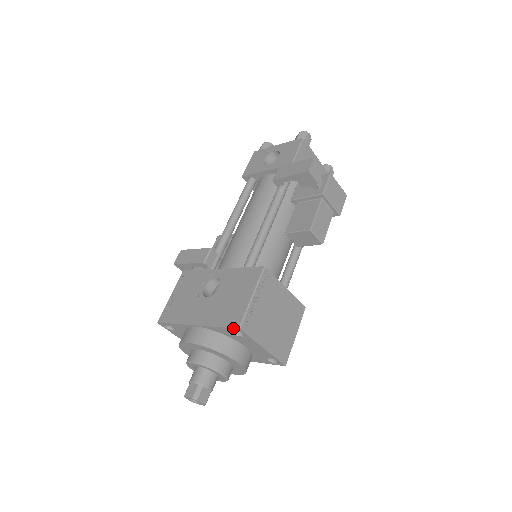
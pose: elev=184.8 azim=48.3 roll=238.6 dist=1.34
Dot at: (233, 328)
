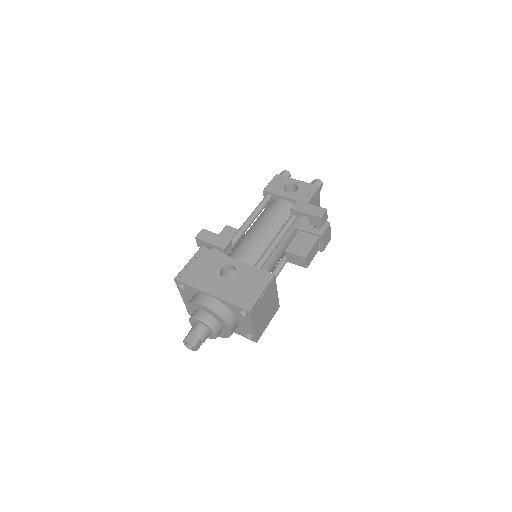
Dot at: (244, 309)
